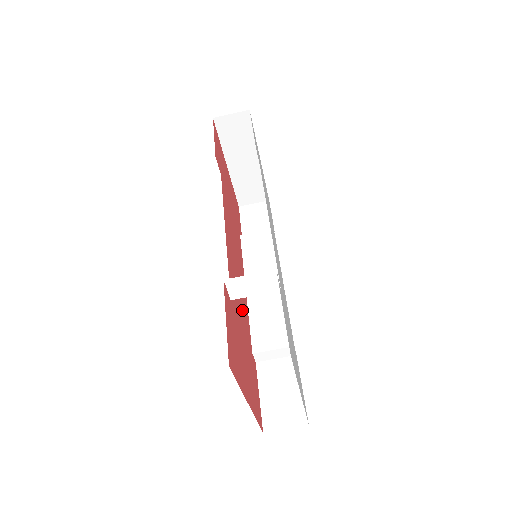
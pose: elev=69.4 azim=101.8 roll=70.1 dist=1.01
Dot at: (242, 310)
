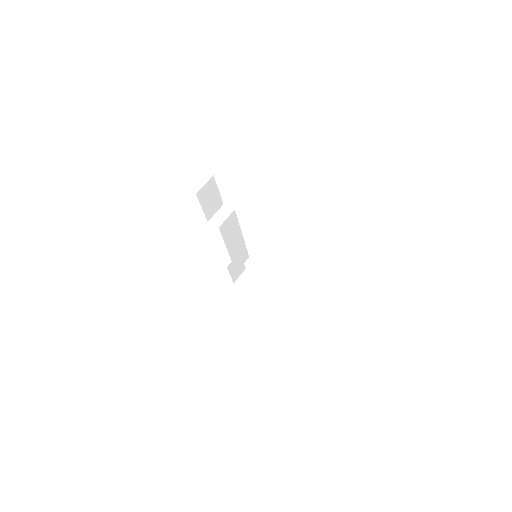
Dot at: occluded
